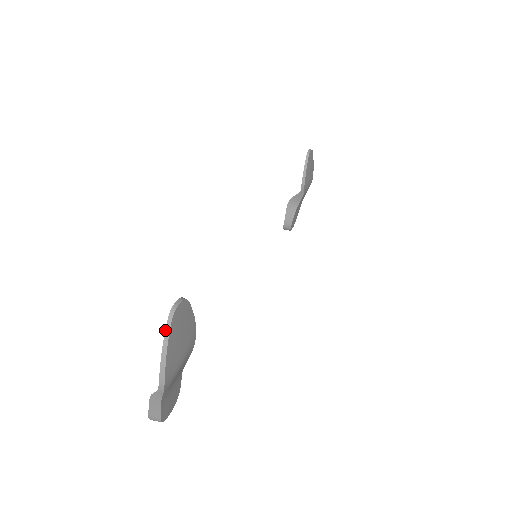
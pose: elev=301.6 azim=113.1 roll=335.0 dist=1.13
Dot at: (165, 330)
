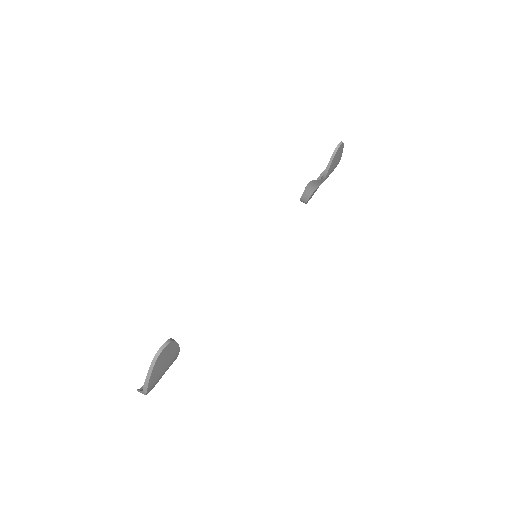
Dot at: (150, 365)
